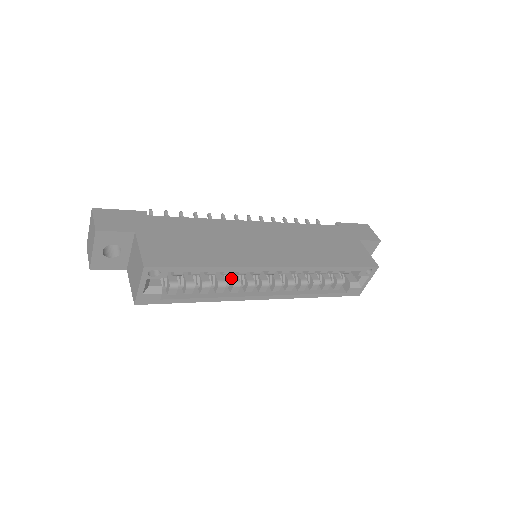
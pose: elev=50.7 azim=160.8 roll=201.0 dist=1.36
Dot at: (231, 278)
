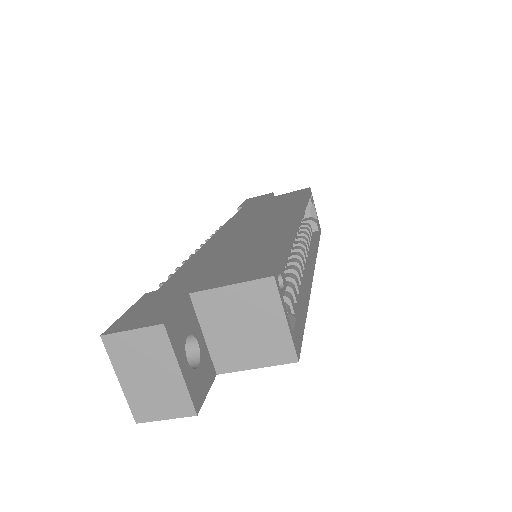
Dot at: (285, 271)
